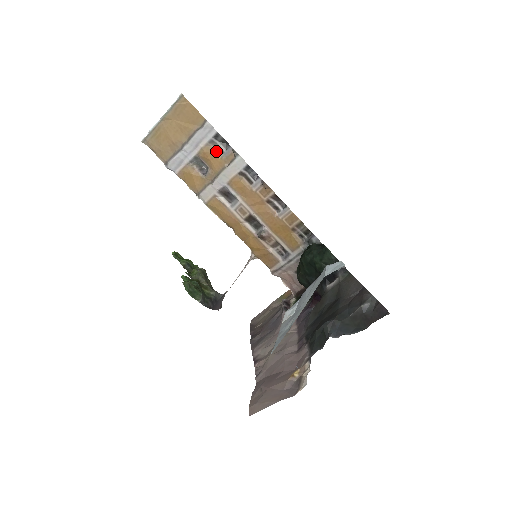
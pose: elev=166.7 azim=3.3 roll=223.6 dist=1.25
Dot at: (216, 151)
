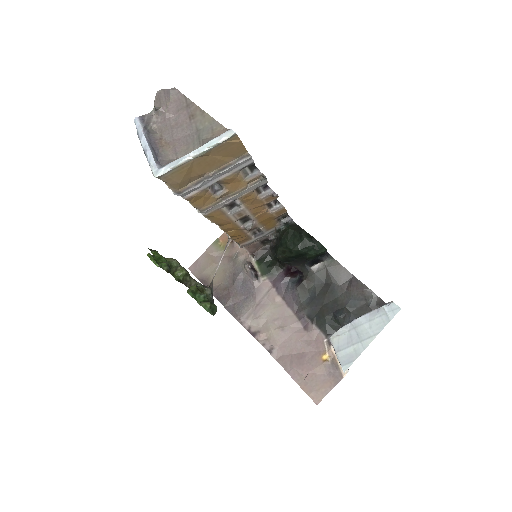
Dot at: (241, 175)
